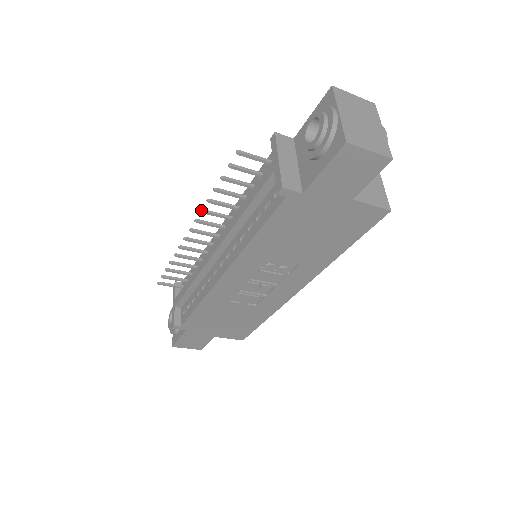
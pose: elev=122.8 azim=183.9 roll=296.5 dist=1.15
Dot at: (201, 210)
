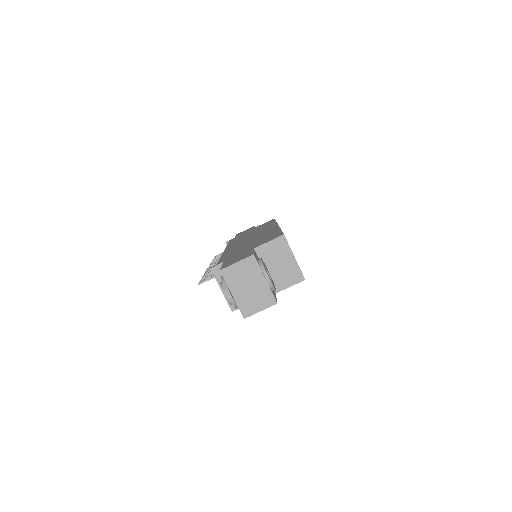
Dot at: occluded
